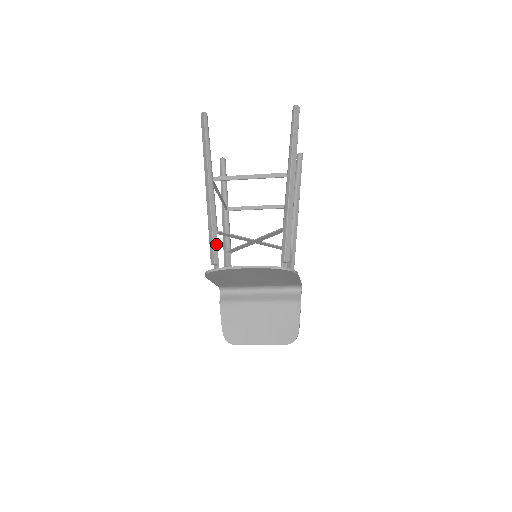
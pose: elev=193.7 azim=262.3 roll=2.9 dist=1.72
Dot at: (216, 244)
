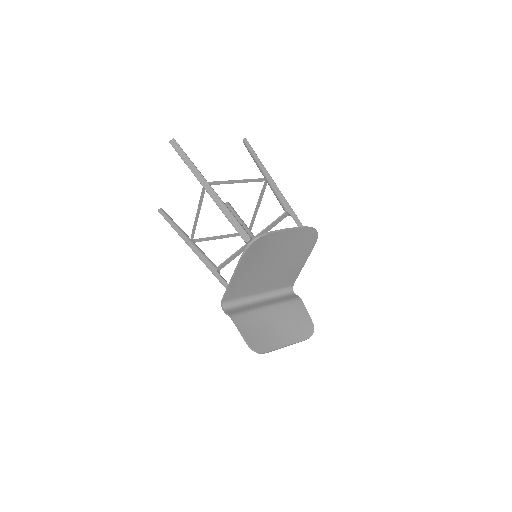
Dot at: (241, 226)
